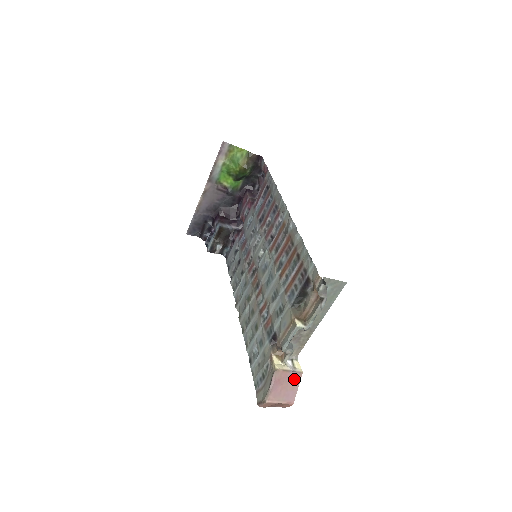
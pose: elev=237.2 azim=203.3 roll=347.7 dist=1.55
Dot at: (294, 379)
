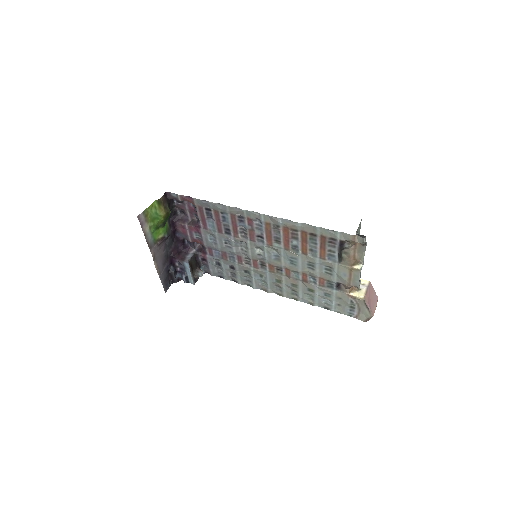
Dot at: (370, 290)
